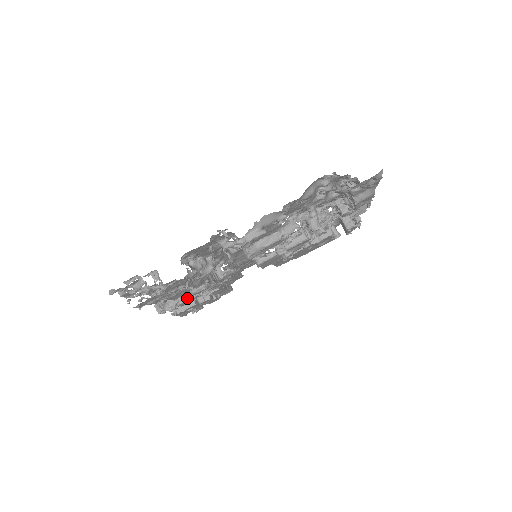
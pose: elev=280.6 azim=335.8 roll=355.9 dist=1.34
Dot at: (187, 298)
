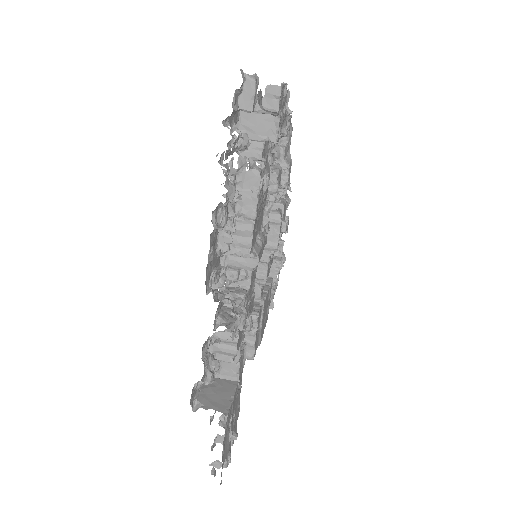
Dot at: (258, 256)
